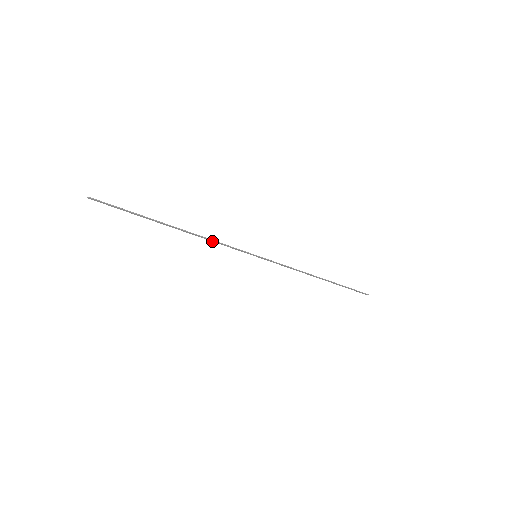
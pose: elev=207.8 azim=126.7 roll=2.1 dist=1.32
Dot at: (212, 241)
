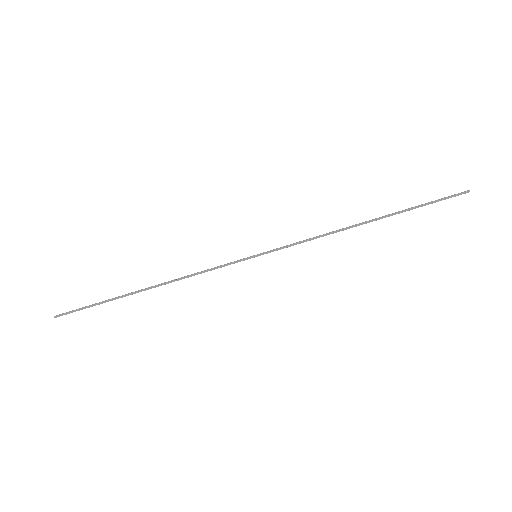
Dot at: occluded
